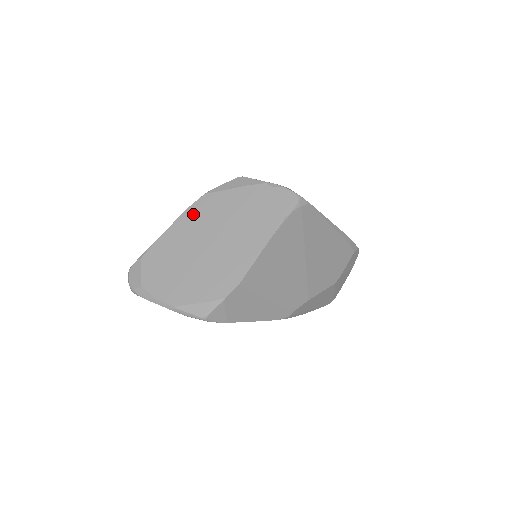
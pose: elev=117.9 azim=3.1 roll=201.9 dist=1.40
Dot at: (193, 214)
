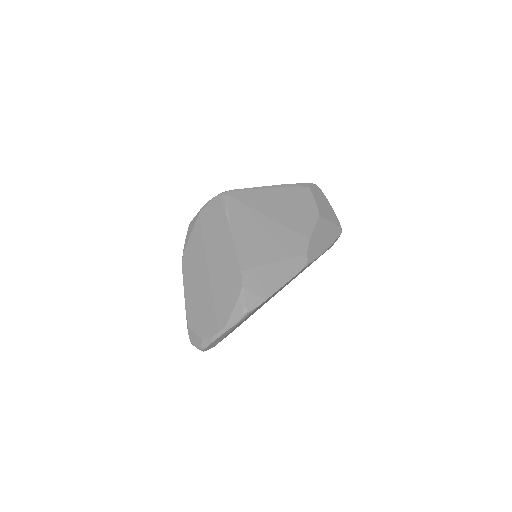
Dot at: (187, 272)
